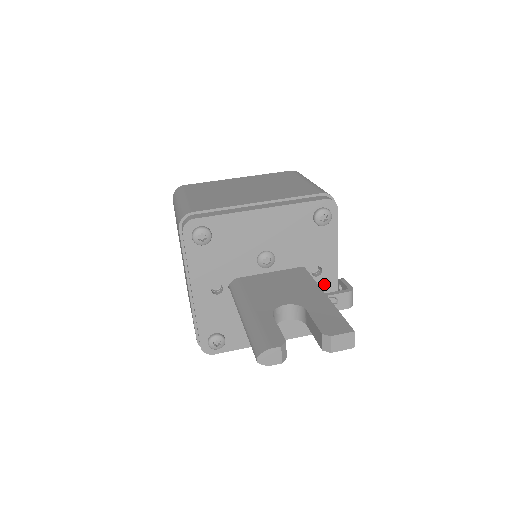
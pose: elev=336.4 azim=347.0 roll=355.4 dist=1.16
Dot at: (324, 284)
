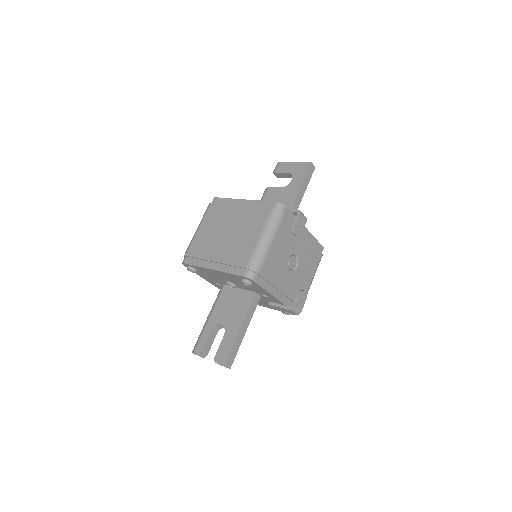
Dot at: (274, 301)
